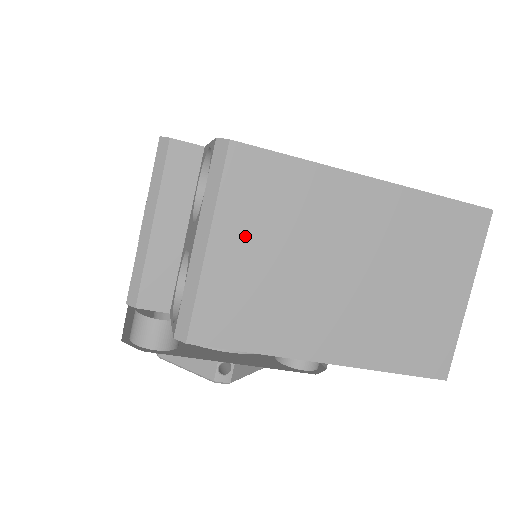
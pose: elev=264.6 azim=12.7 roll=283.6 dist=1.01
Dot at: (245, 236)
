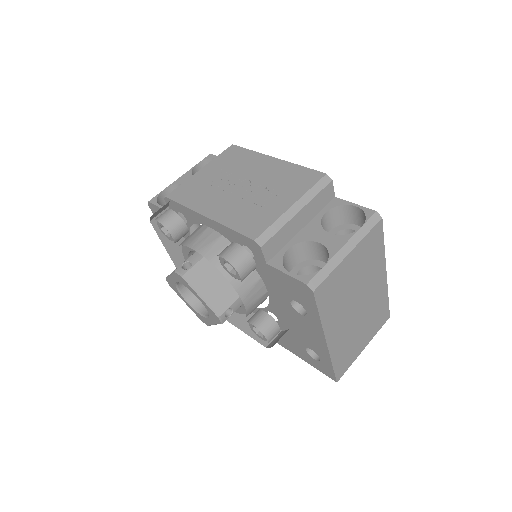
Dot at: (356, 261)
